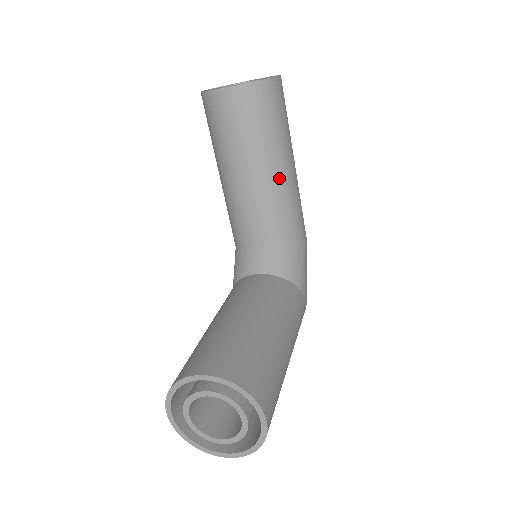
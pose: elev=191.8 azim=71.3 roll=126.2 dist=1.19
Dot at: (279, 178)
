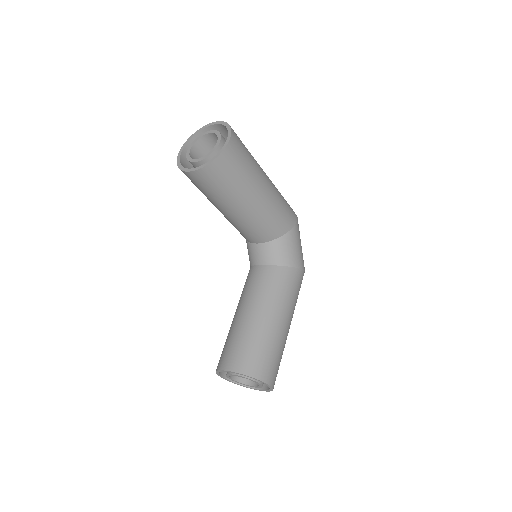
Dot at: (255, 207)
